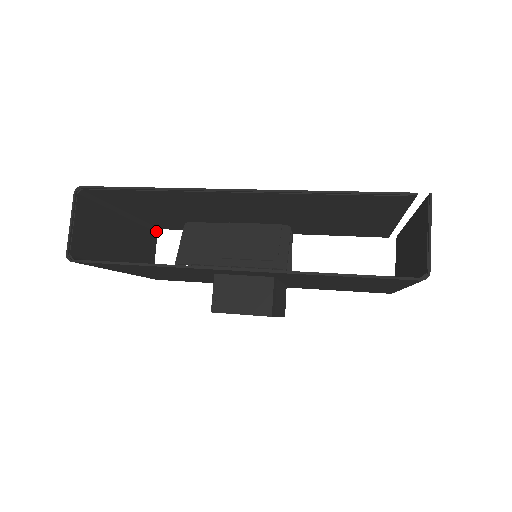
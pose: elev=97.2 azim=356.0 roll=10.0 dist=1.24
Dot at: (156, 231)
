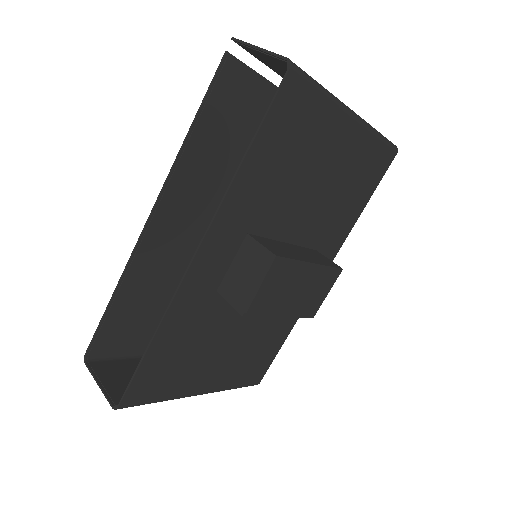
Dot at: occluded
